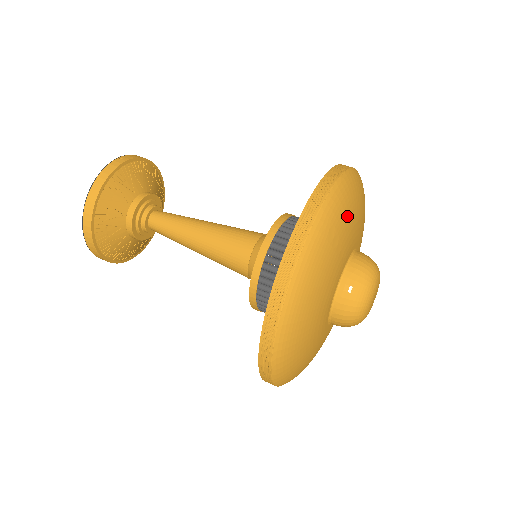
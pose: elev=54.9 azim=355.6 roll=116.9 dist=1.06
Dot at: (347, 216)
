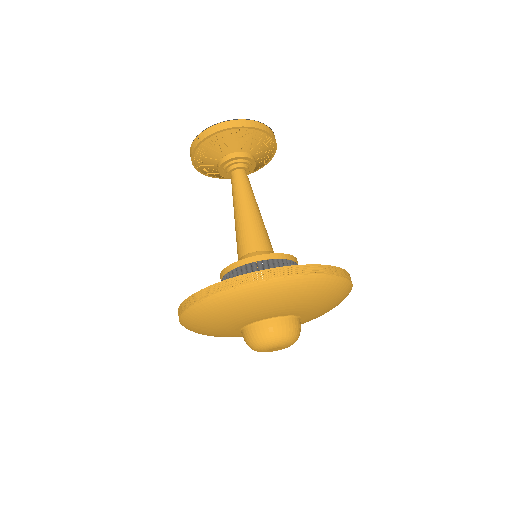
Dot at: (209, 321)
